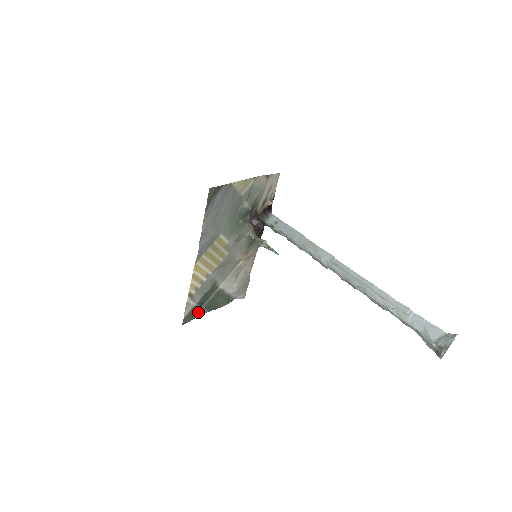
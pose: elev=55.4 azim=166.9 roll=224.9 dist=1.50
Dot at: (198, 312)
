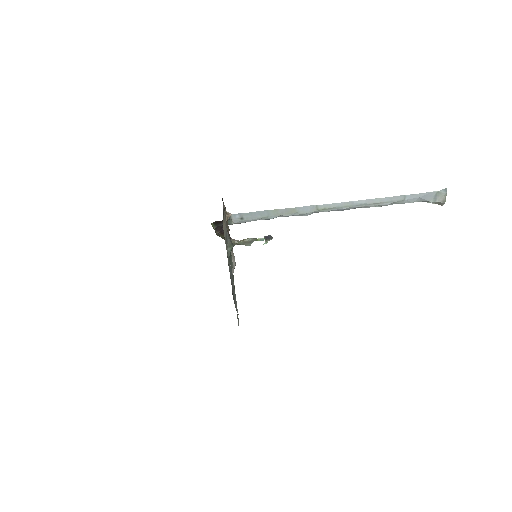
Dot at: occluded
